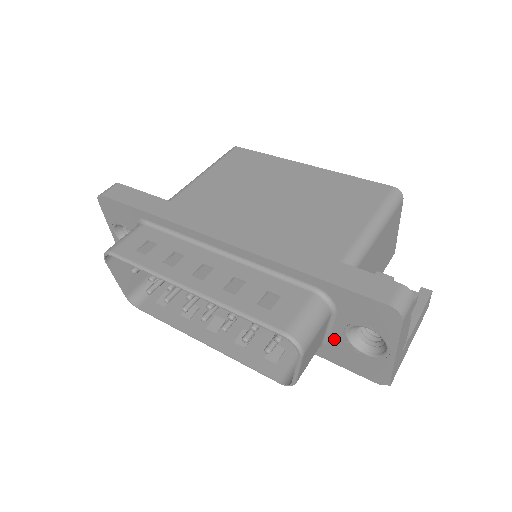
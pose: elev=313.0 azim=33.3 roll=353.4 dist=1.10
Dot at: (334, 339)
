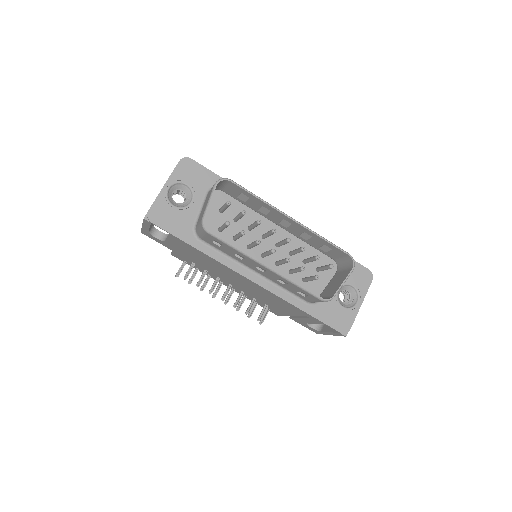
Dot at: occluded
